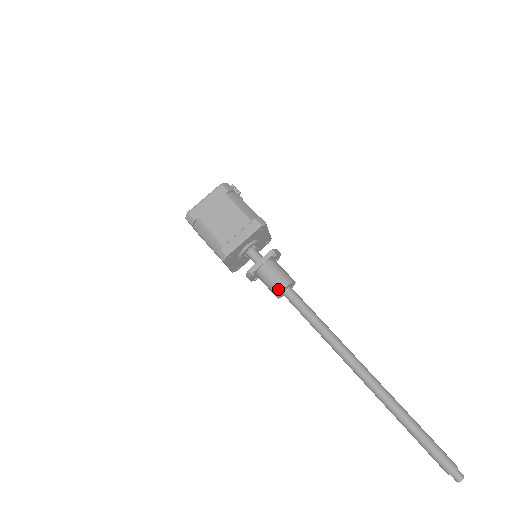
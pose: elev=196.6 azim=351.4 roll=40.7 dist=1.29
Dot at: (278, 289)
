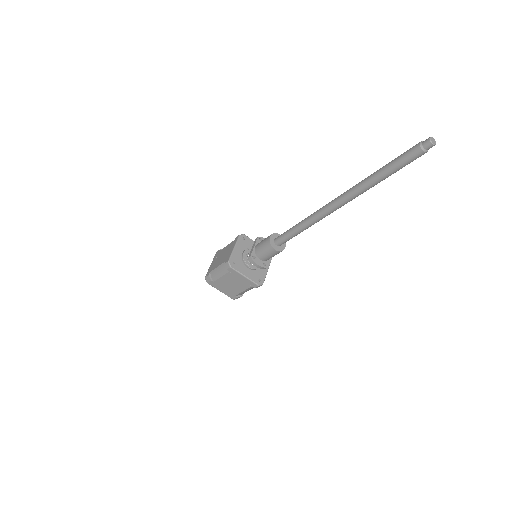
Dot at: (268, 242)
